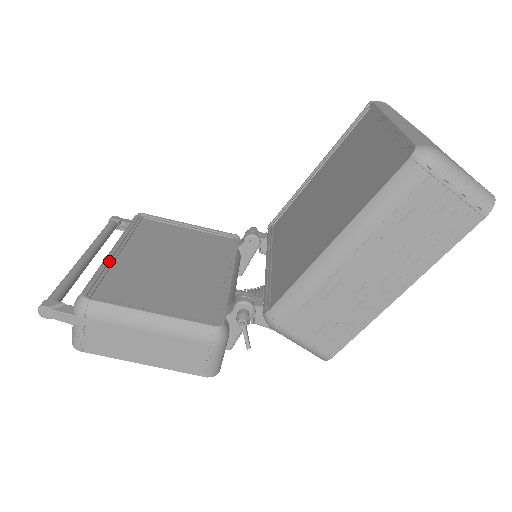
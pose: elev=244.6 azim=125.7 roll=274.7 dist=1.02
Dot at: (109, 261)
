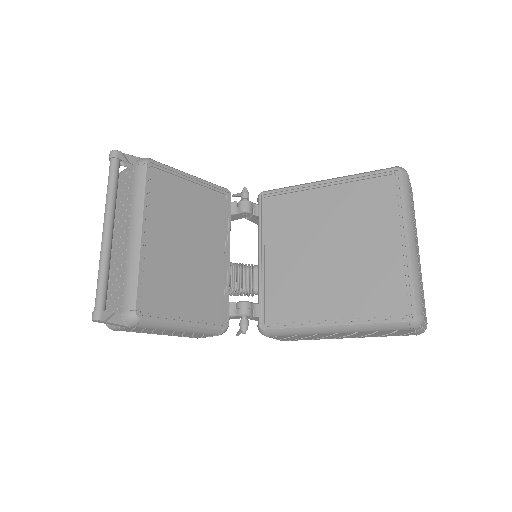
Dot at: (142, 258)
